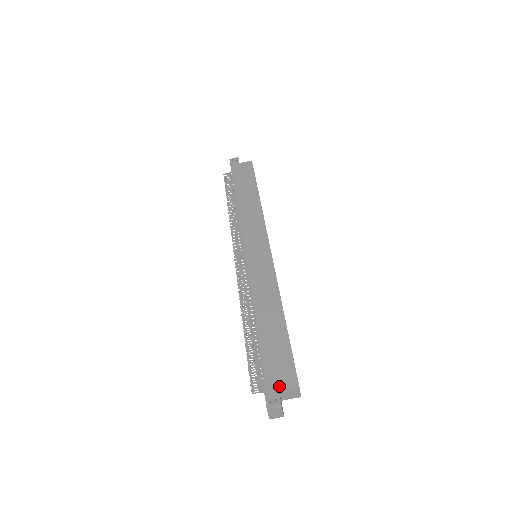
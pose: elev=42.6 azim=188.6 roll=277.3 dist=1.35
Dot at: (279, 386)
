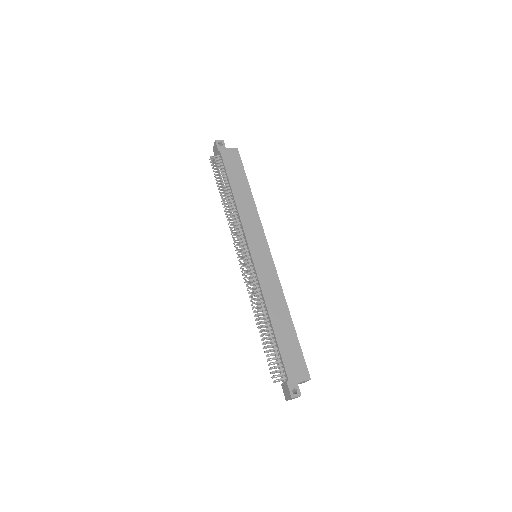
Dot at: (297, 379)
